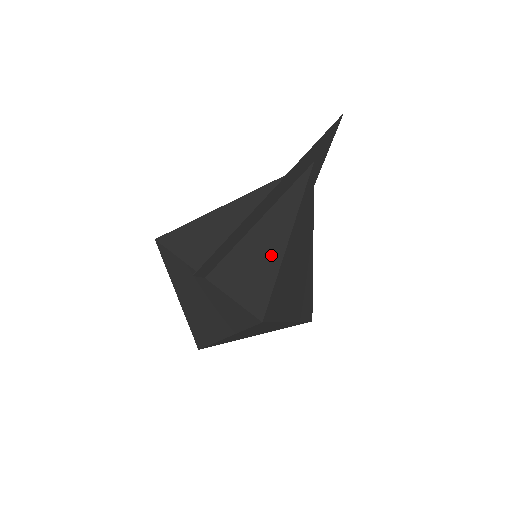
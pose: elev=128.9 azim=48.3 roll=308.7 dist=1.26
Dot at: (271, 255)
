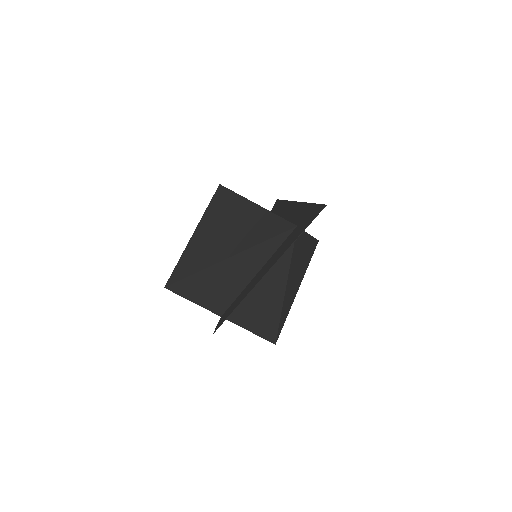
Dot at: (271, 307)
